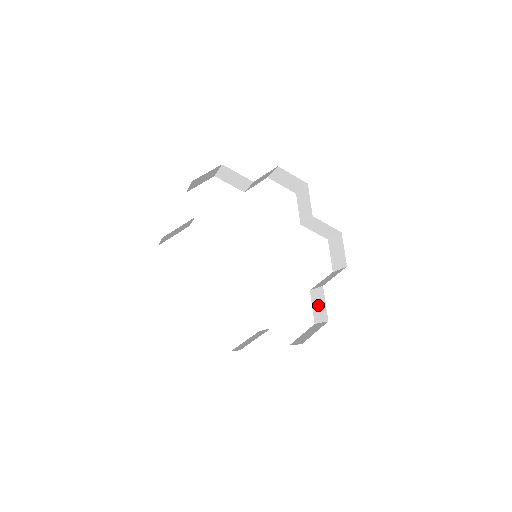
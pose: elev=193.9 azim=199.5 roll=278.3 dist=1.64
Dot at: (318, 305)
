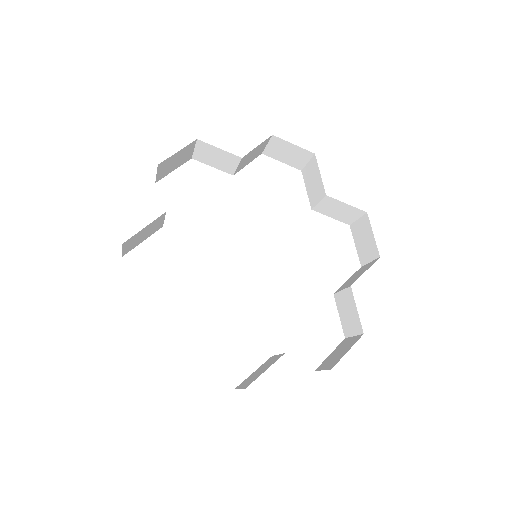
Dot at: (347, 313)
